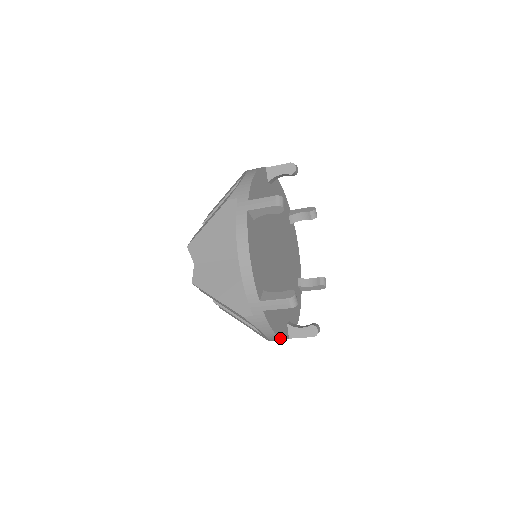
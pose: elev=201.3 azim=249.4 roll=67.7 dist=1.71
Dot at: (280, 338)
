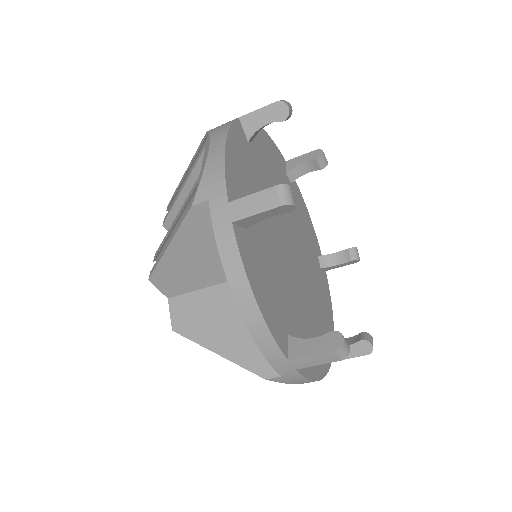
Dot at: (323, 377)
